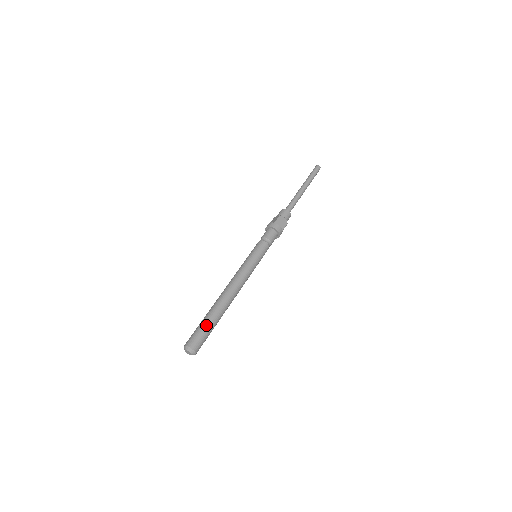
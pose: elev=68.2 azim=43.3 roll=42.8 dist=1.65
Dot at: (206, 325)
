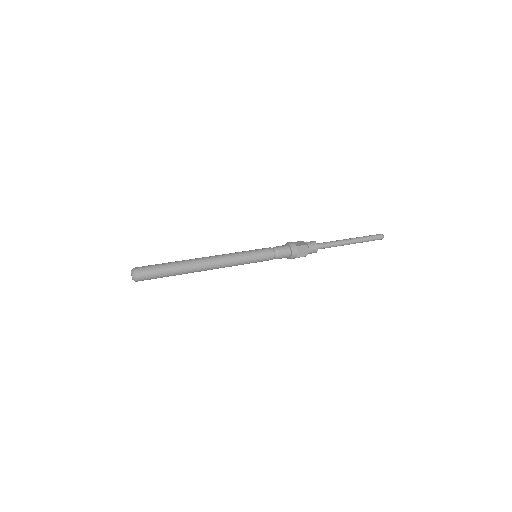
Dot at: (163, 270)
